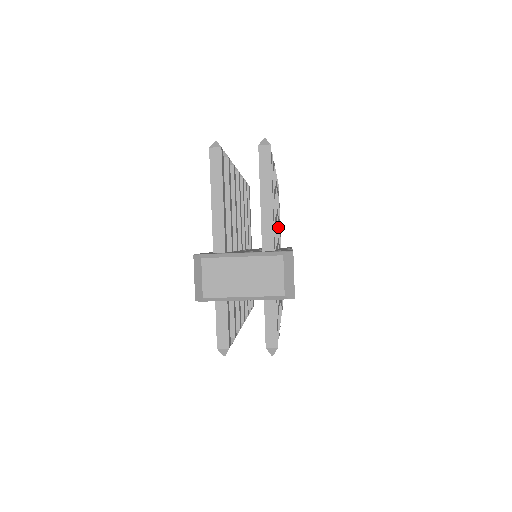
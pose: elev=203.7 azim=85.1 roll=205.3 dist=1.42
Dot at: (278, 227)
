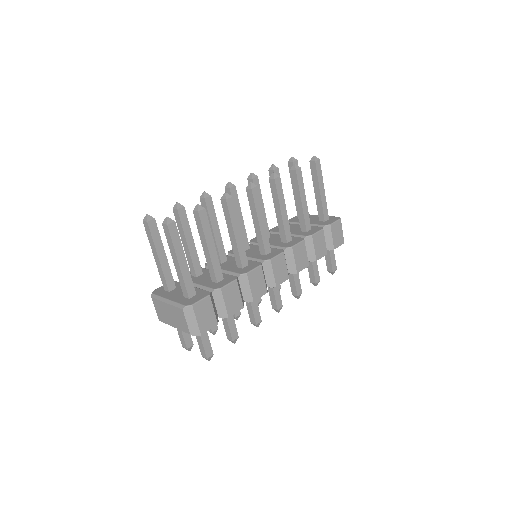
Dot at: (283, 225)
